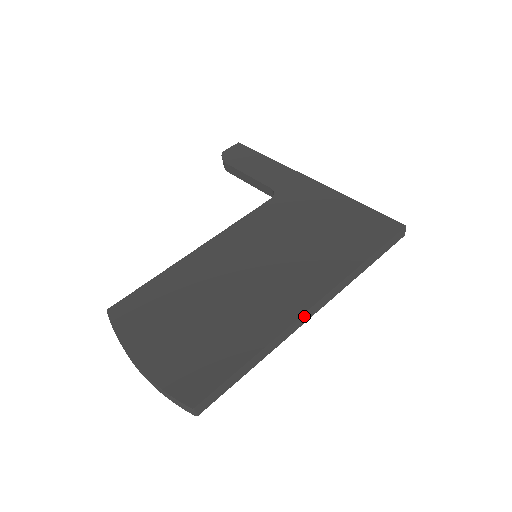
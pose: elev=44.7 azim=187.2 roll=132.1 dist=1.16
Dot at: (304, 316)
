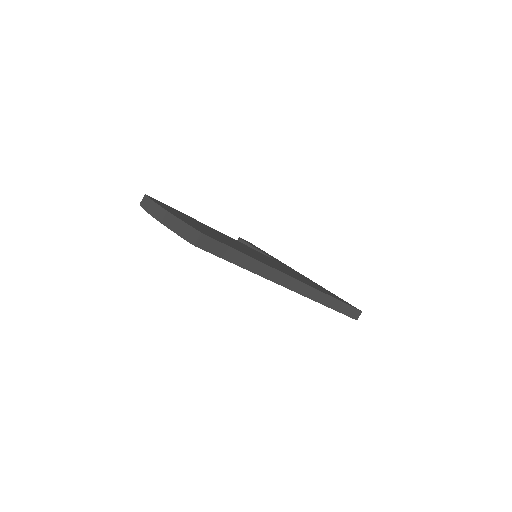
Dot at: (287, 279)
